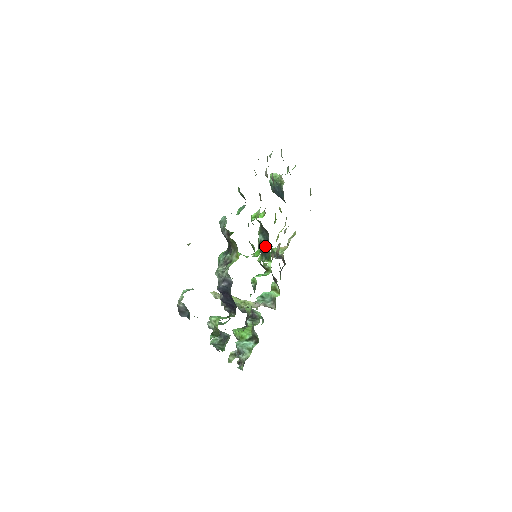
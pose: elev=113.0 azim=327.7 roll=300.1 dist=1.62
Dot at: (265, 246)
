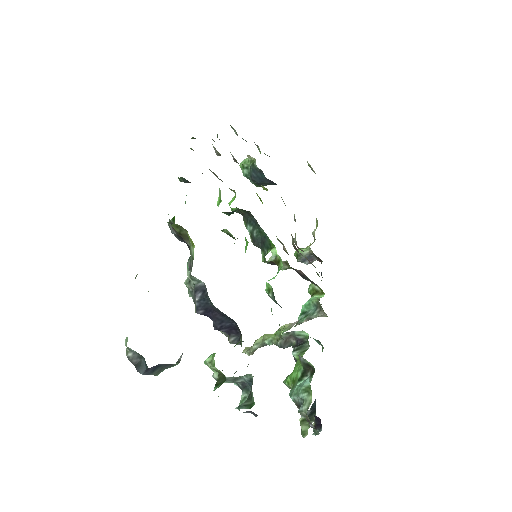
Dot at: (258, 234)
